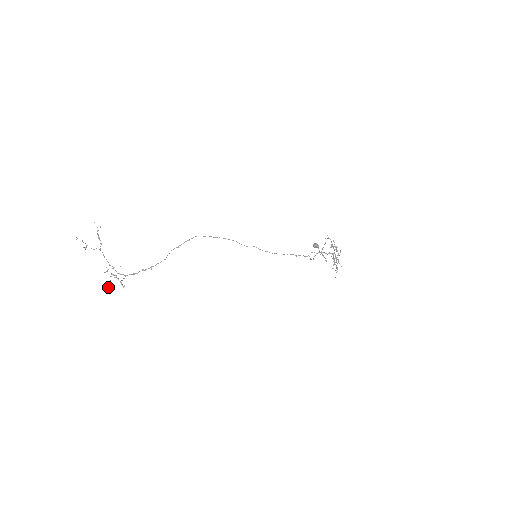
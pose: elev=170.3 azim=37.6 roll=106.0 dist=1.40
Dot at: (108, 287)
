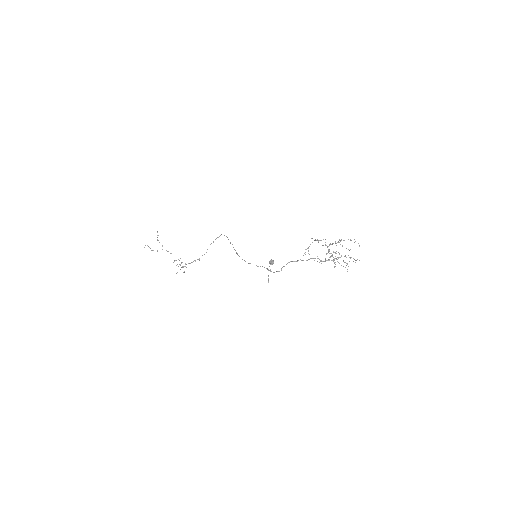
Dot at: occluded
